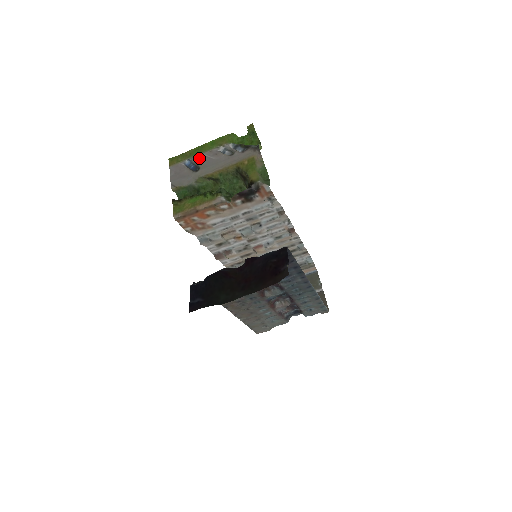
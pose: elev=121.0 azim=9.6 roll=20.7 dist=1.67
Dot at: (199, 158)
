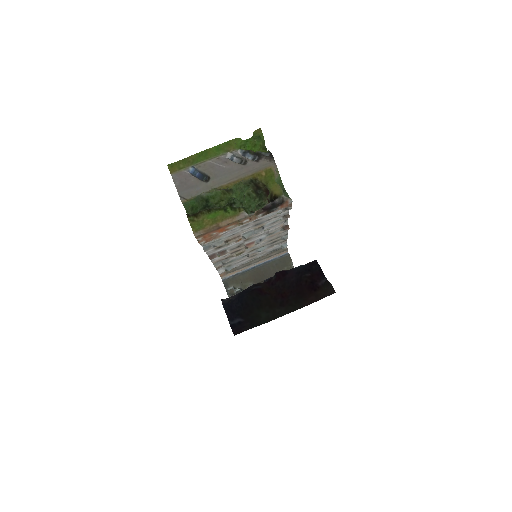
Dot at: (206, 166)
